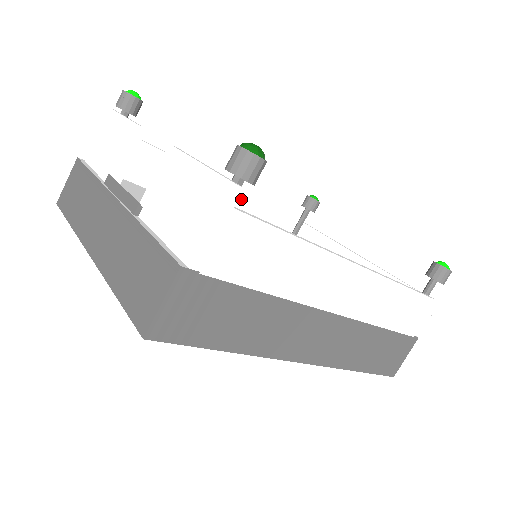
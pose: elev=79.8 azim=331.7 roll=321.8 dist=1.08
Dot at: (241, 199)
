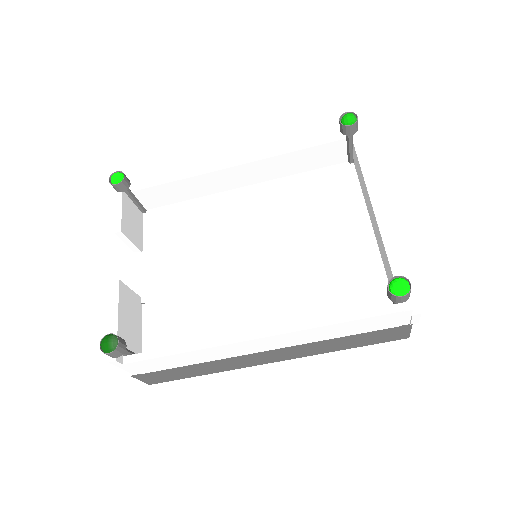
Dot at: (262, 164)
